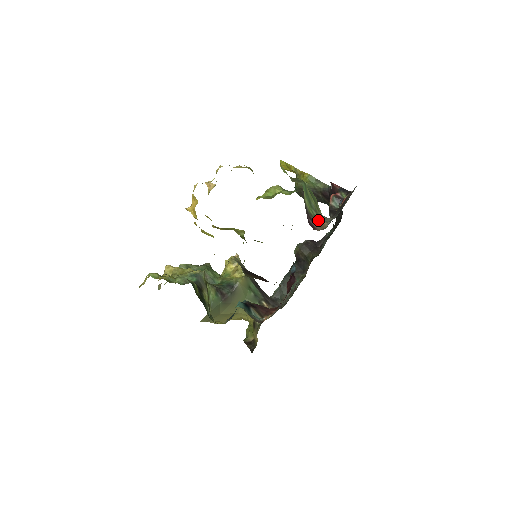
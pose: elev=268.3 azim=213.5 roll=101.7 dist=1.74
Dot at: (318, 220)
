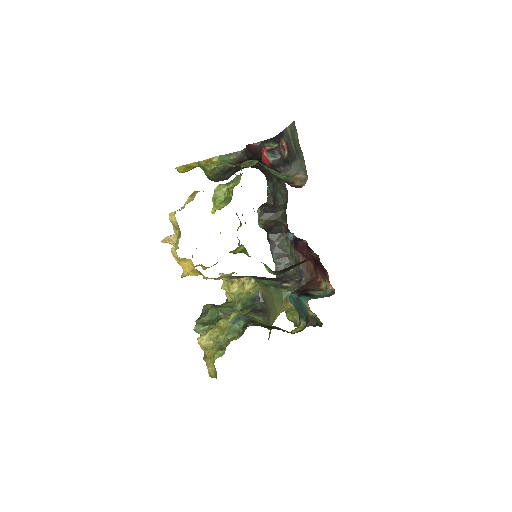
Dot at: (290, 179)
